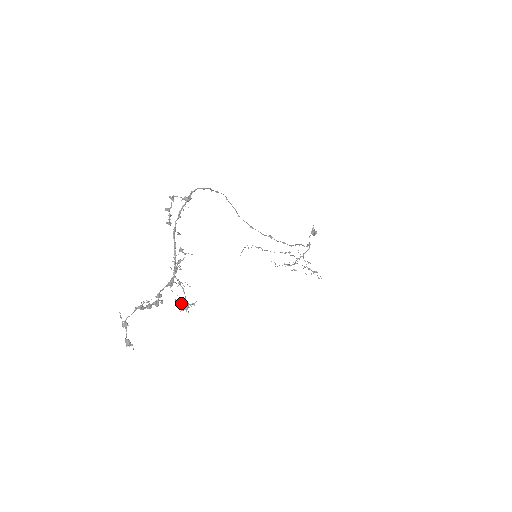
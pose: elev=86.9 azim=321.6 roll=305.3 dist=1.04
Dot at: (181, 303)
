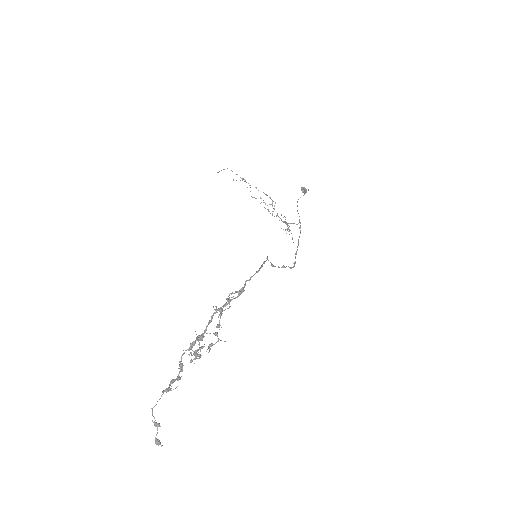
Dot at: (195, 359)
